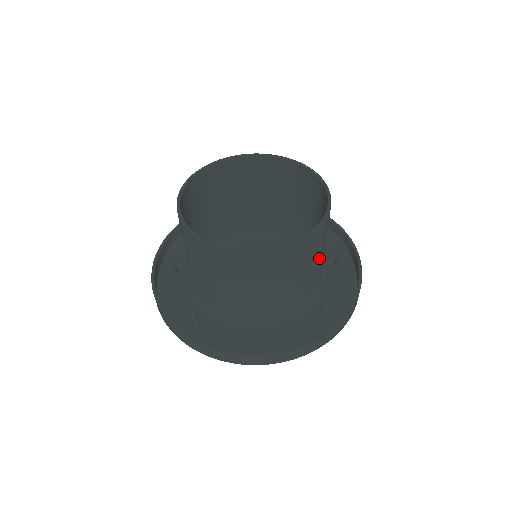
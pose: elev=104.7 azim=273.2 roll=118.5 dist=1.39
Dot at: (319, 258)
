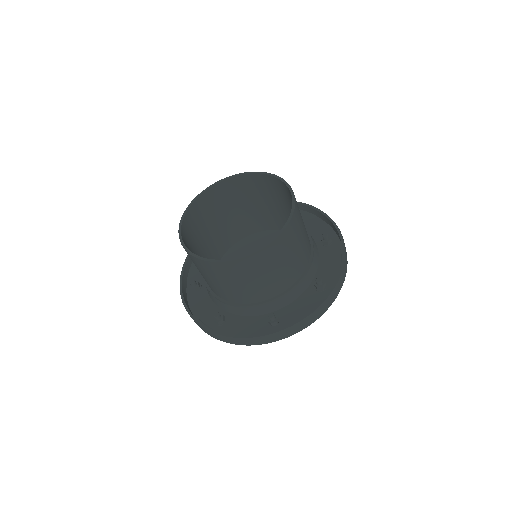
Dot at: (300, 245)
